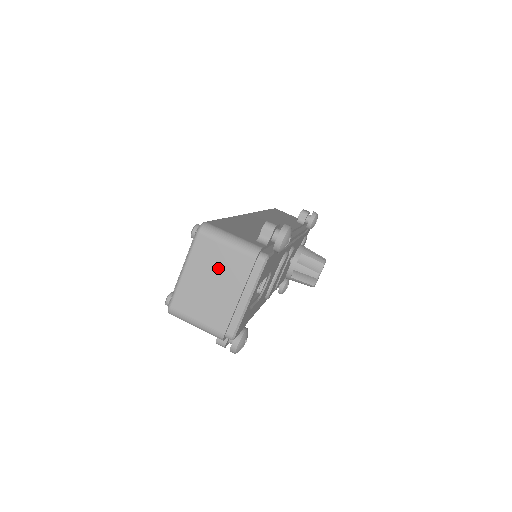
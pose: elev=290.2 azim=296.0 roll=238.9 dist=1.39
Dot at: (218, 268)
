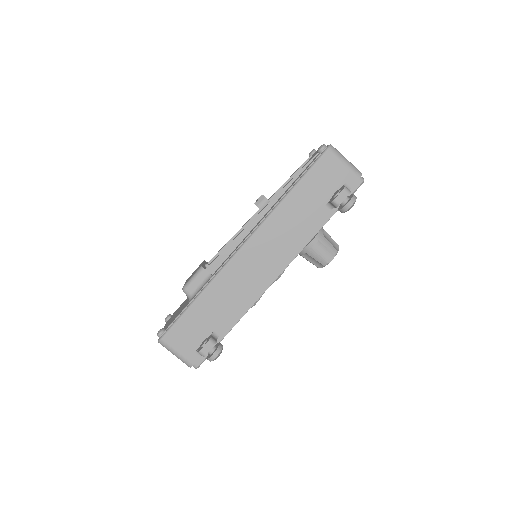
Dot at: occluded
